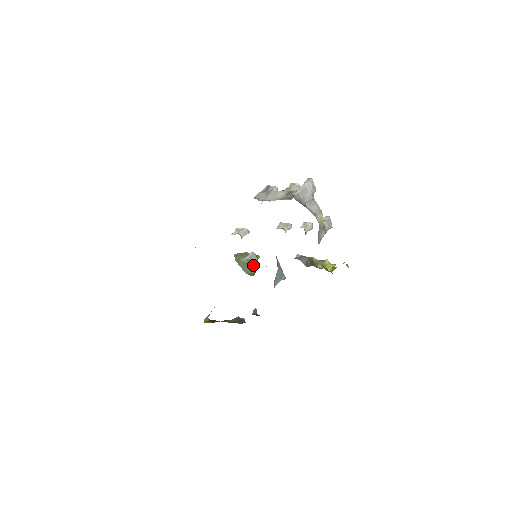
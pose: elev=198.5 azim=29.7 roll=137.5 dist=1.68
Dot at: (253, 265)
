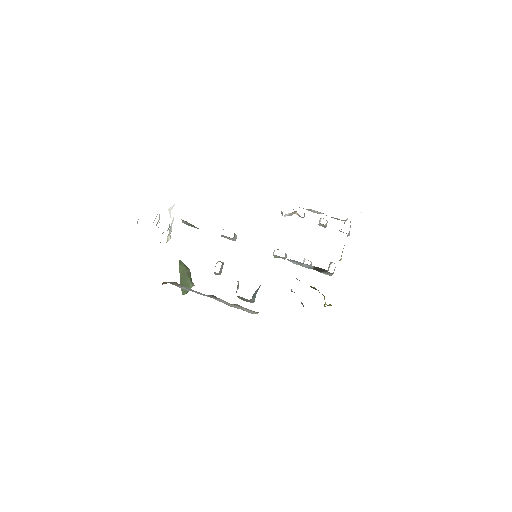
Dot at: occluded
